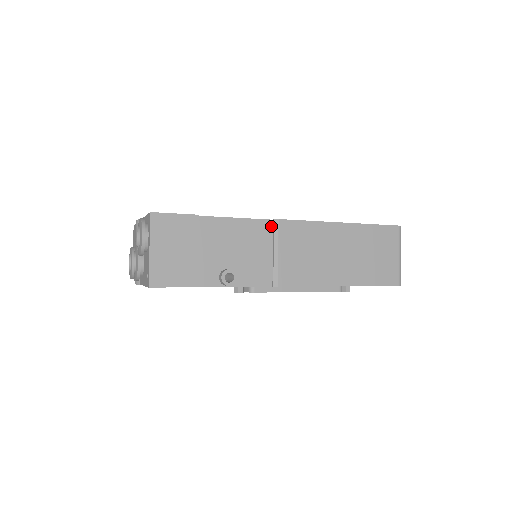
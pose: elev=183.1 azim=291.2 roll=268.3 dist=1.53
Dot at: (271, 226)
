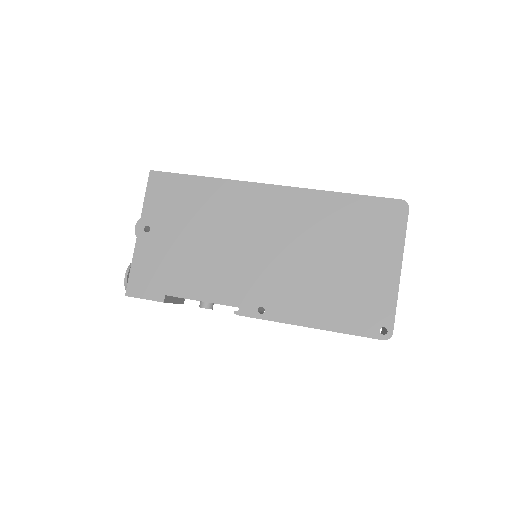
Dot at: occluded
